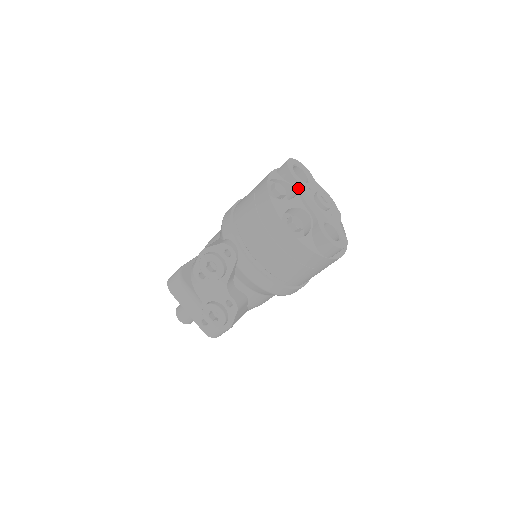
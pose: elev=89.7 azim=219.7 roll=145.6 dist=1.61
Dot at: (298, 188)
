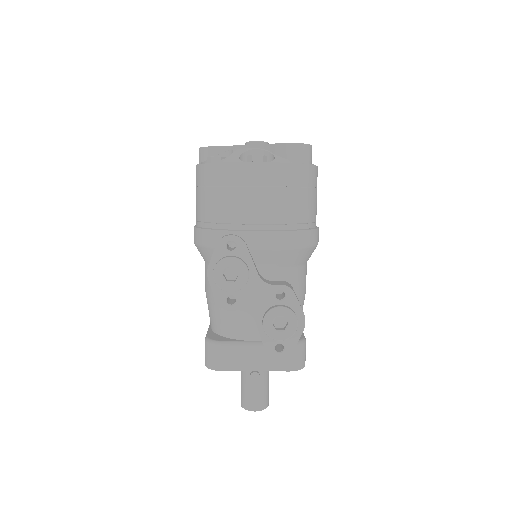
Dot at: (229, 149)
